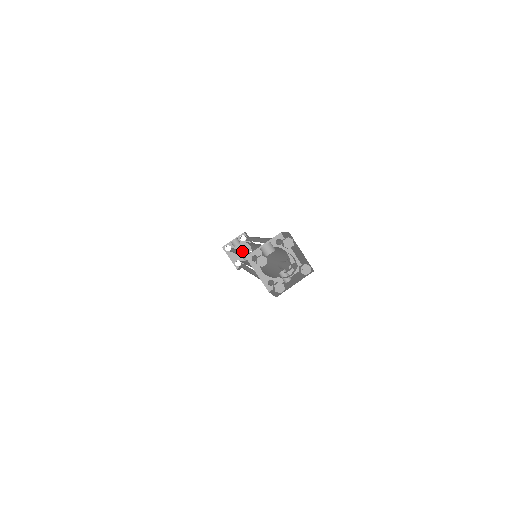
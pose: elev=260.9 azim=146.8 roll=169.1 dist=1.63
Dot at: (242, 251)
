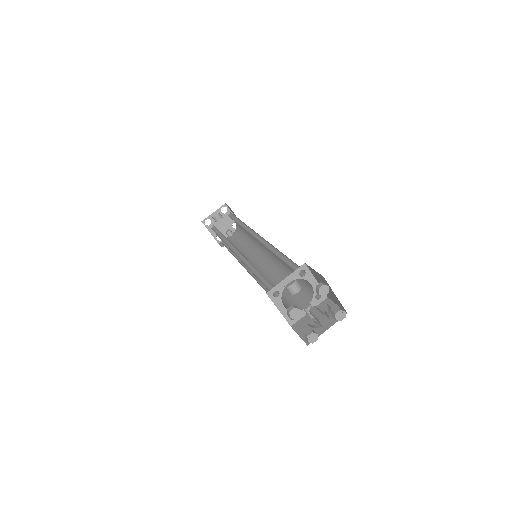
Dot at: (242, 254)
